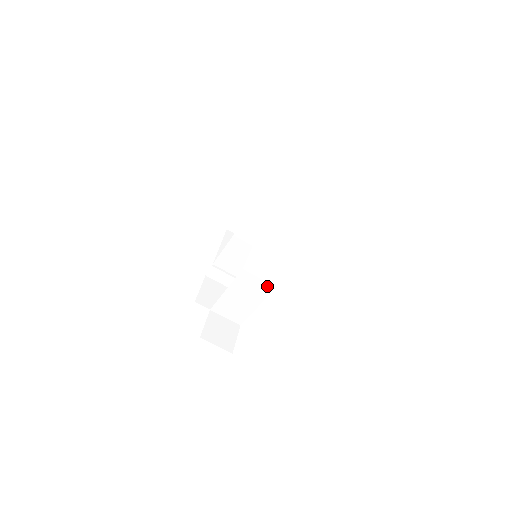
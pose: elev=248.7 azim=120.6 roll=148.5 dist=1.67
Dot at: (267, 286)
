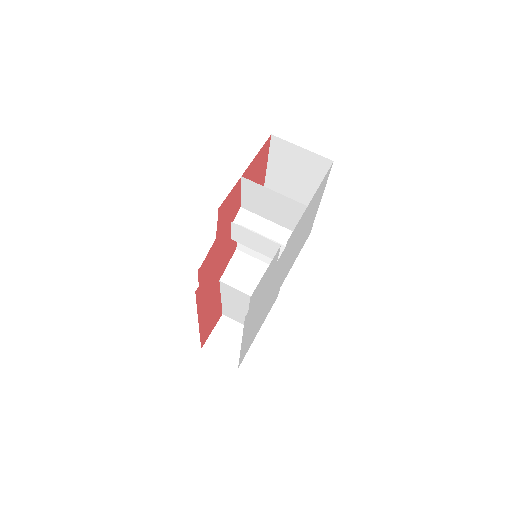
Dot at: occluded
